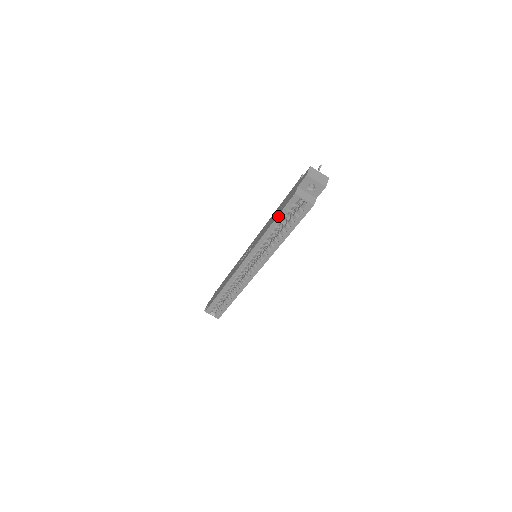
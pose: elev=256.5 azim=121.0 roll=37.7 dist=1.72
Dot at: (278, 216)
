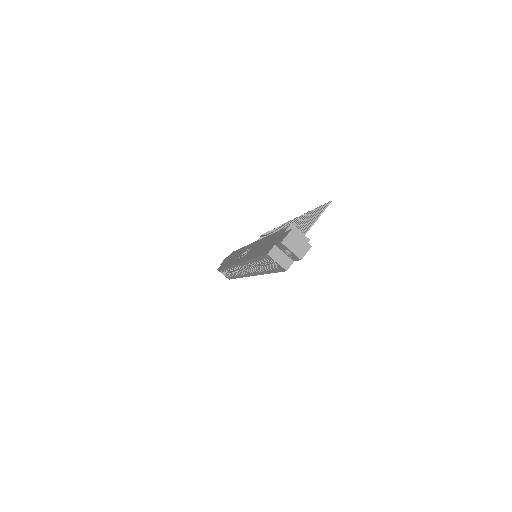
Dot at: (257, 258)
